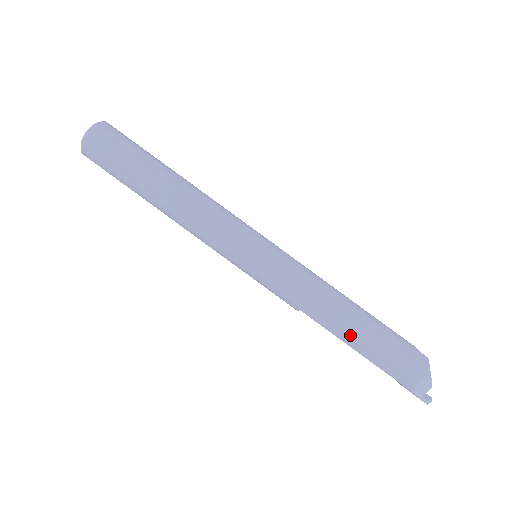
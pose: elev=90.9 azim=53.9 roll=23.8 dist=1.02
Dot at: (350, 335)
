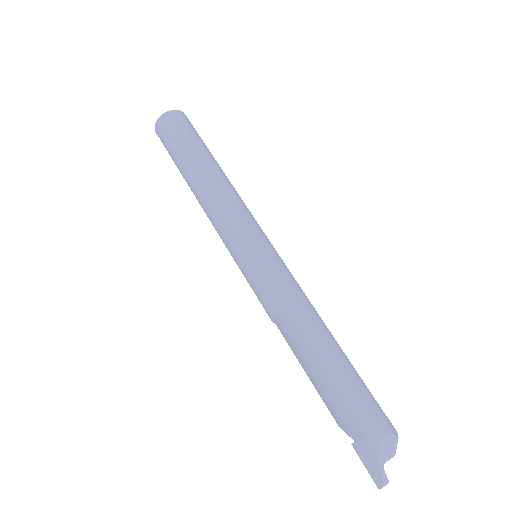
Dot at: (329, 350)
